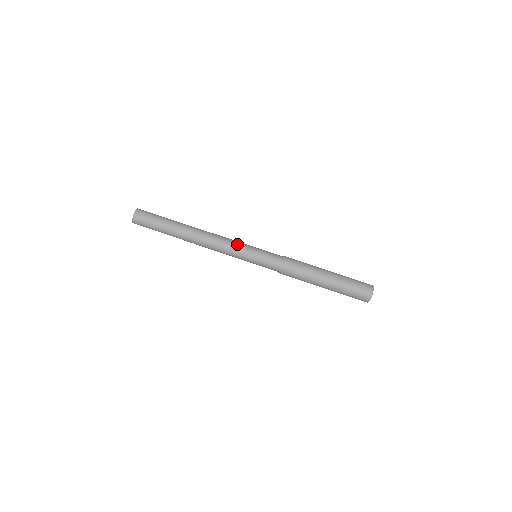
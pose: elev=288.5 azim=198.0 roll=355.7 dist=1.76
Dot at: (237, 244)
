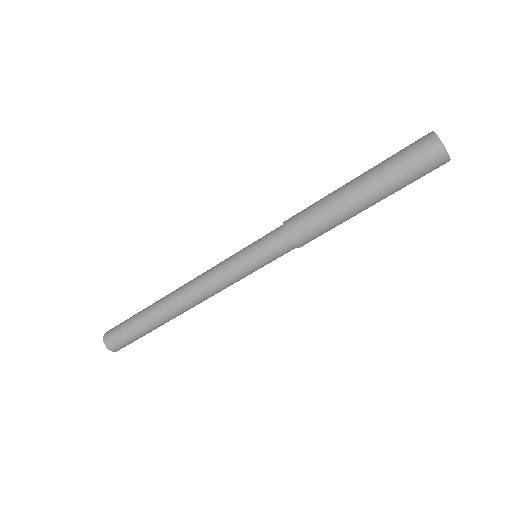
Dot at: (225, 277)
